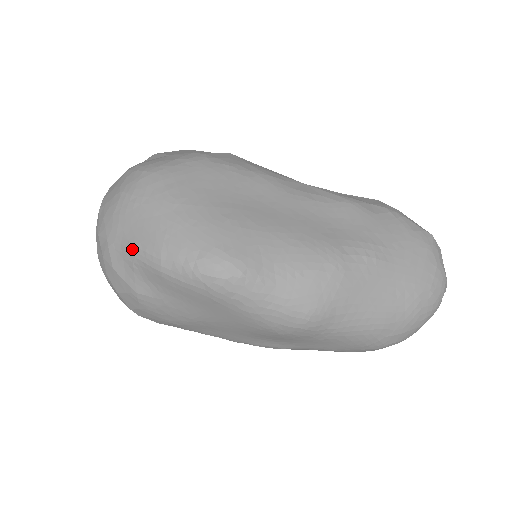
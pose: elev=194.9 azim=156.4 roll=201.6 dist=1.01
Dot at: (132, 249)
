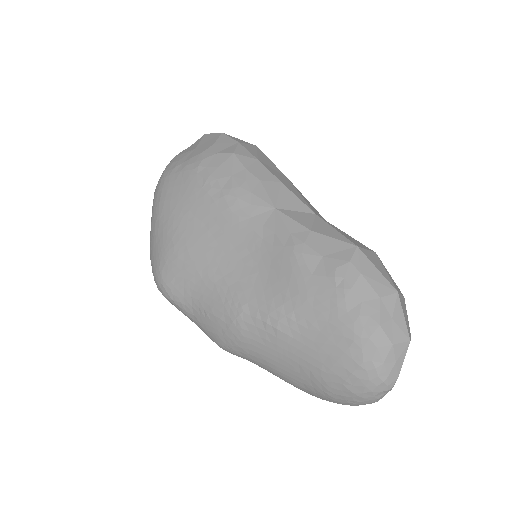
Dot at: occluded
